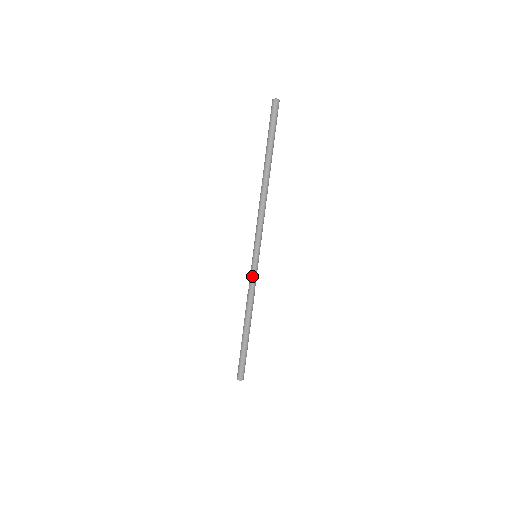
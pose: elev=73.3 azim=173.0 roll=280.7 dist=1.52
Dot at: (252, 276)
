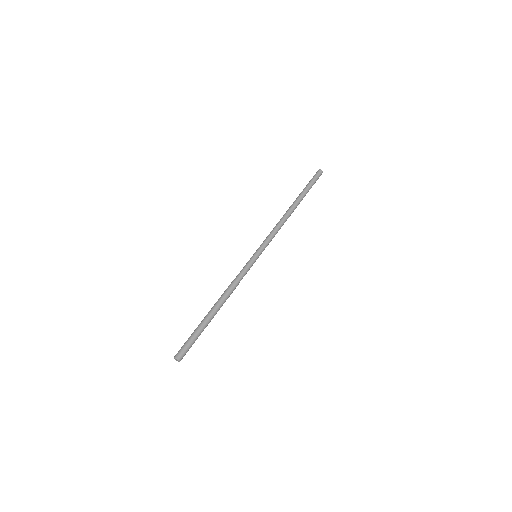
Dot at: (244, 267)
